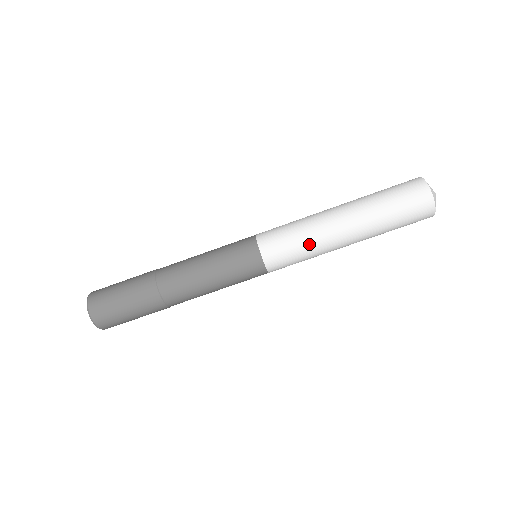
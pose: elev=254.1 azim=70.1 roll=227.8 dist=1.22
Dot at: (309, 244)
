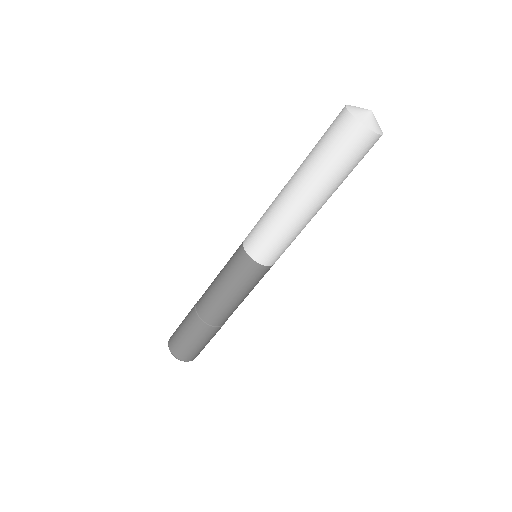
Dot at: (278, 227)
